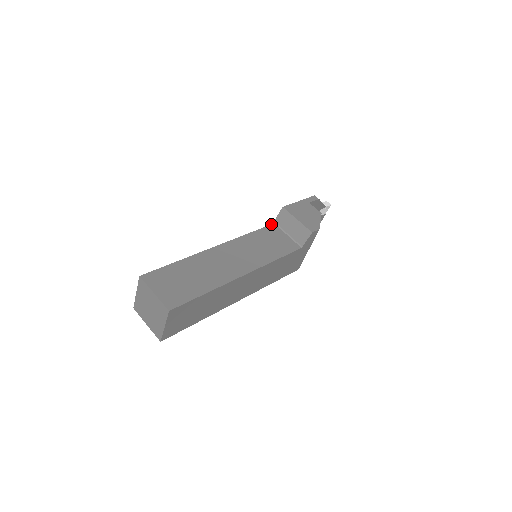
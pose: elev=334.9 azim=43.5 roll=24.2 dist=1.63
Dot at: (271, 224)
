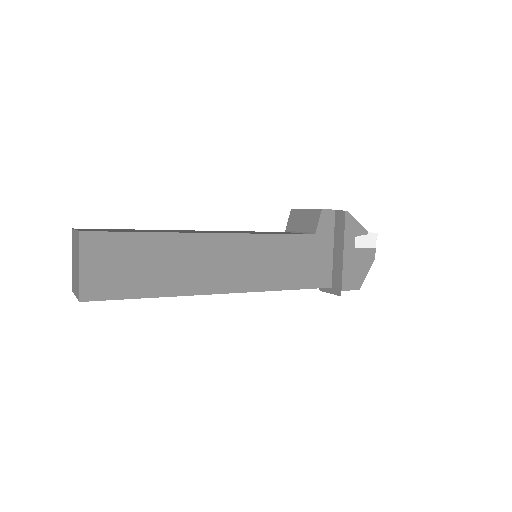
Dot at: occluded
